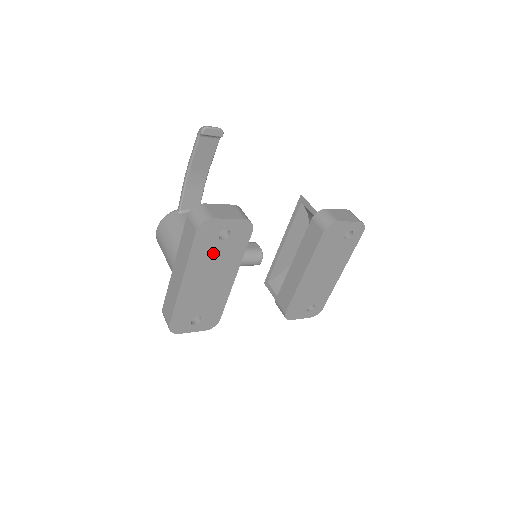
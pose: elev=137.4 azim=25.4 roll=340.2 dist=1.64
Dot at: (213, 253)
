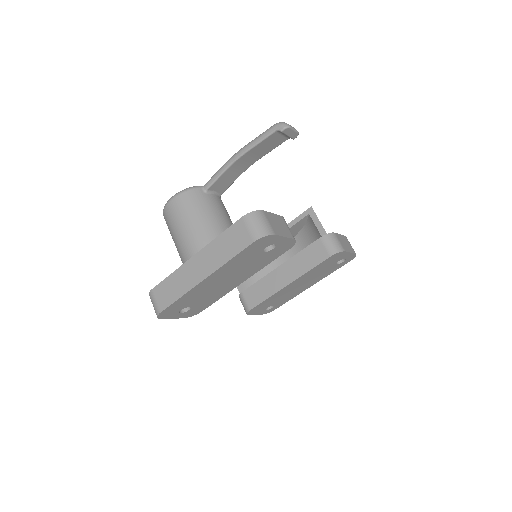
Dot at: (248, 260)
